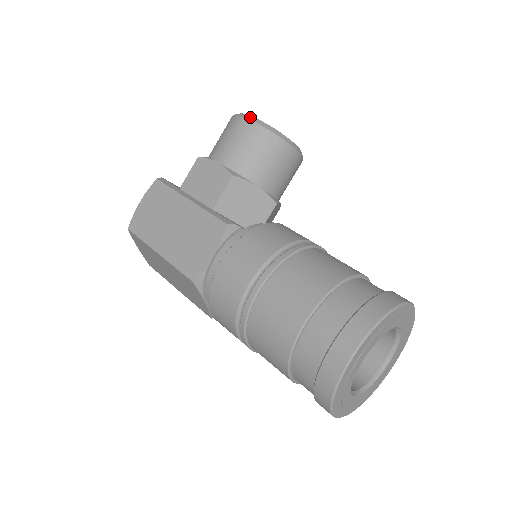
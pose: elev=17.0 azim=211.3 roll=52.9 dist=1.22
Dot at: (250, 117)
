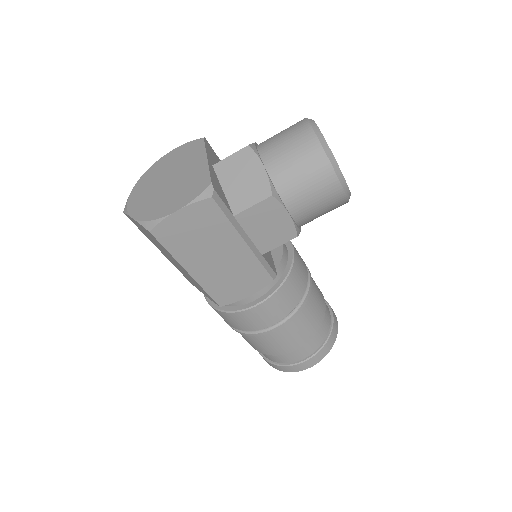
Dot at: (345, 184)
